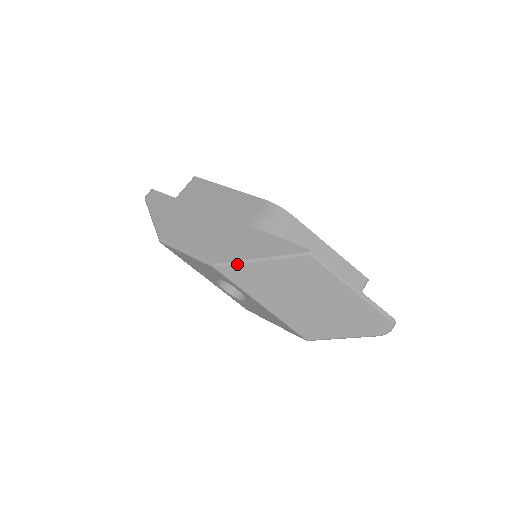
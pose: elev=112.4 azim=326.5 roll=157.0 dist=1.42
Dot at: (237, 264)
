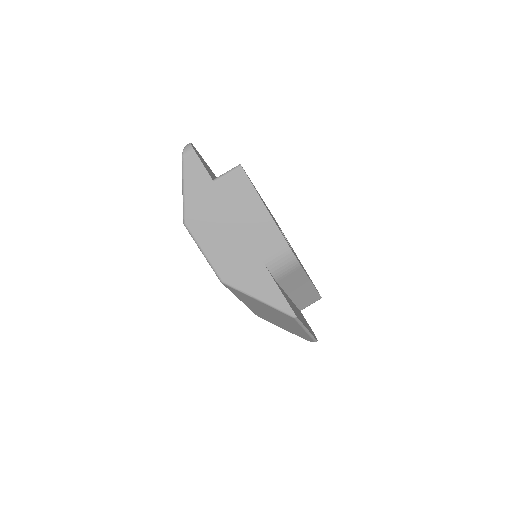
Dot at: (240, 292)
